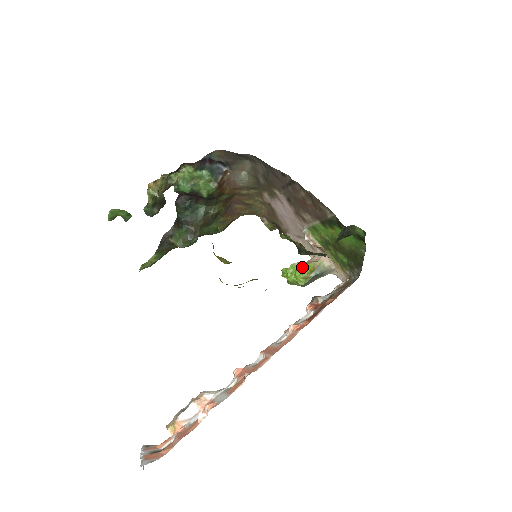
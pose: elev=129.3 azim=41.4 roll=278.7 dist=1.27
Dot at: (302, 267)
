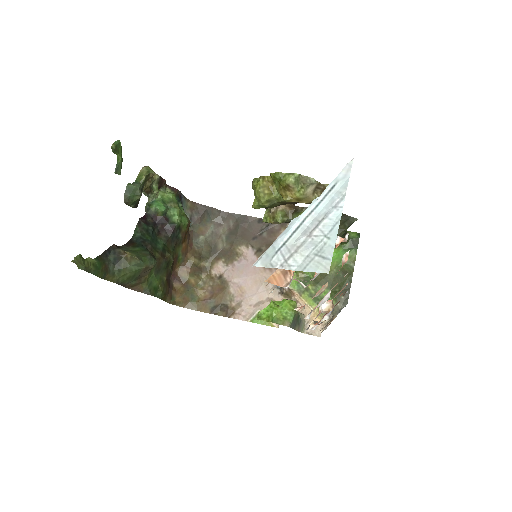
Dot at: occluded
